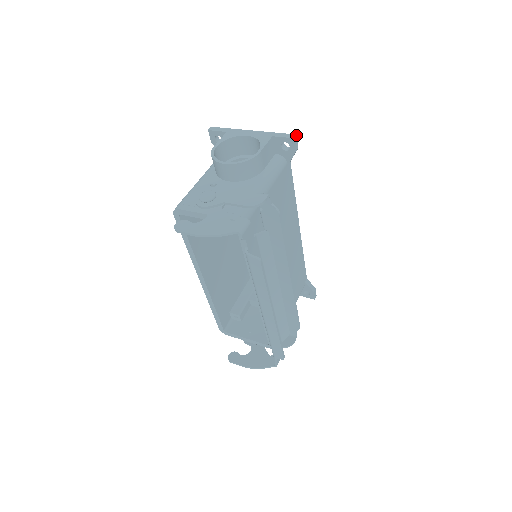
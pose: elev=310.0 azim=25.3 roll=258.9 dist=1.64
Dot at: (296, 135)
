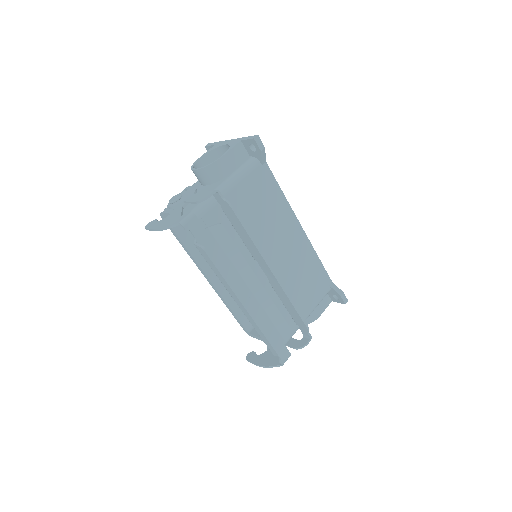
Dot at: (258, 135)
